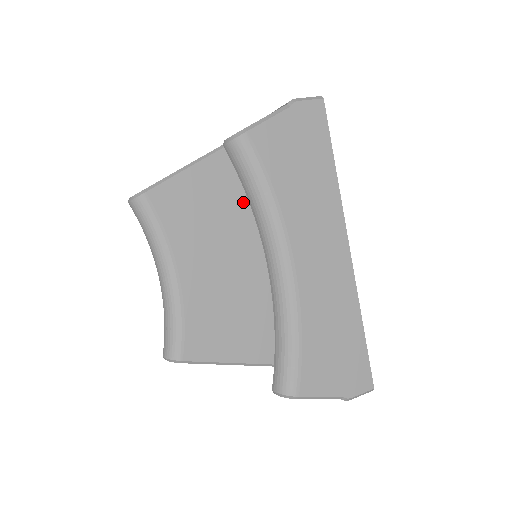
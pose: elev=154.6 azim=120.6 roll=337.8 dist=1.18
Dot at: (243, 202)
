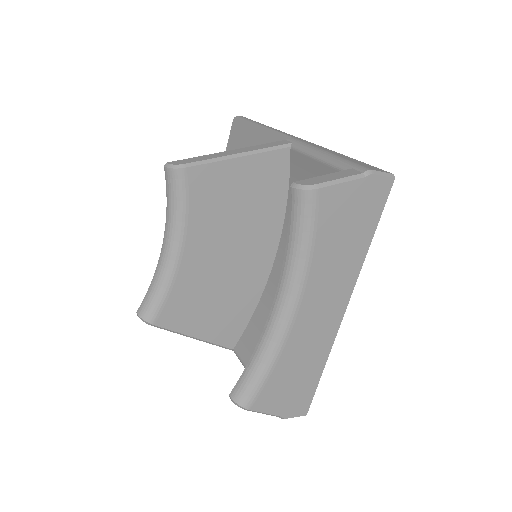
Dot at: (268, 206)
